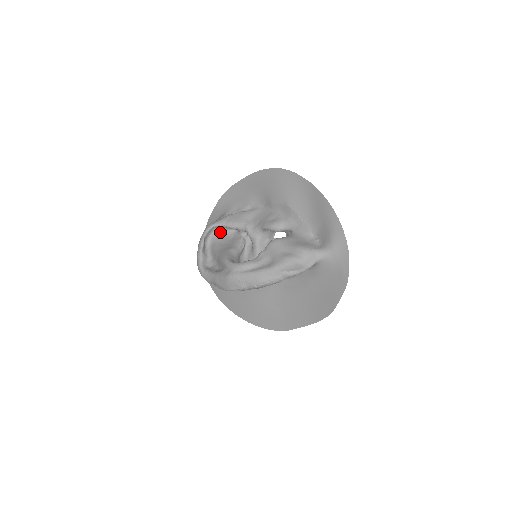
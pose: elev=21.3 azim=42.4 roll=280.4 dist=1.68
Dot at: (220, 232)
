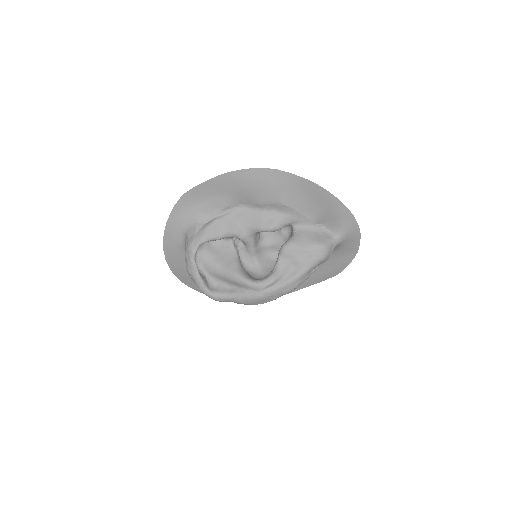
Dot at: (204, 246)
